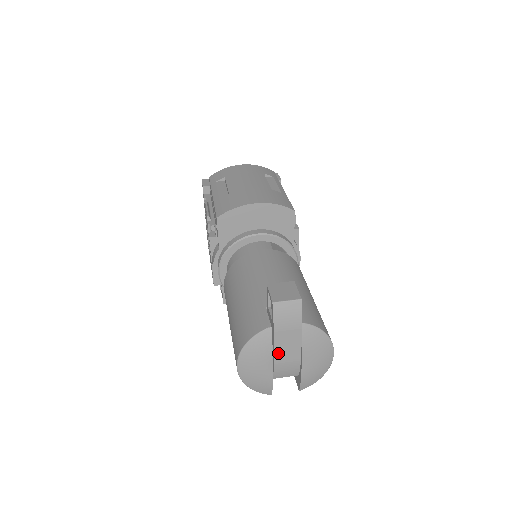
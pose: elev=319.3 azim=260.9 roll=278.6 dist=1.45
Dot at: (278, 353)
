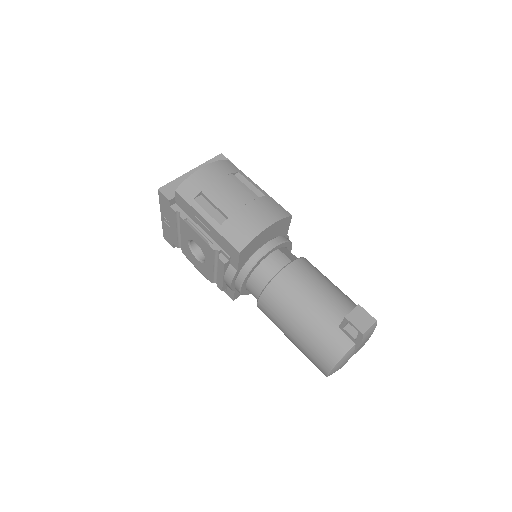
Dot at: occluded
